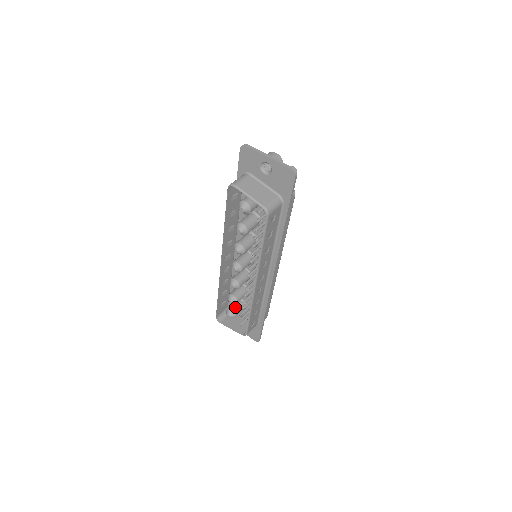
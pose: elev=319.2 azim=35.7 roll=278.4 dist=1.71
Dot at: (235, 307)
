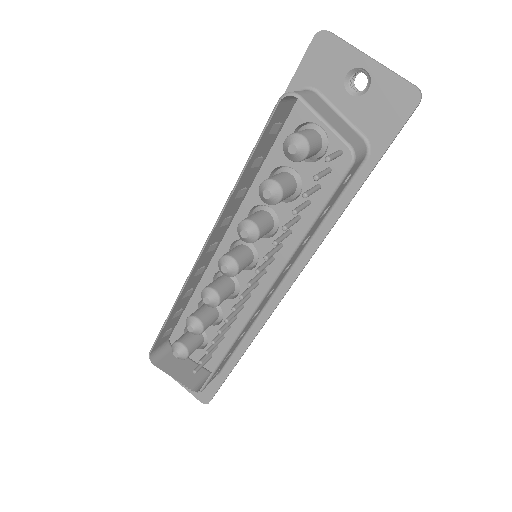
Dot at: (190, 340)
